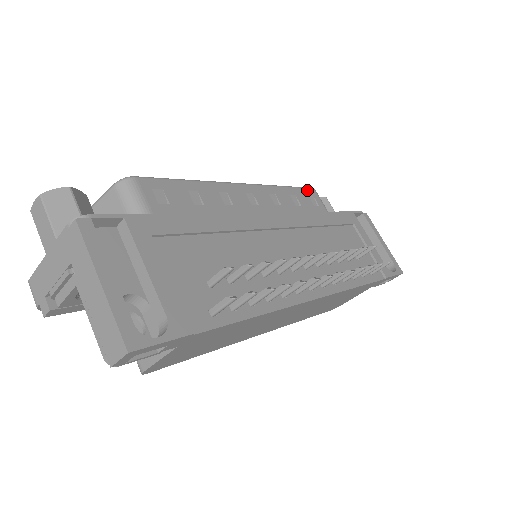
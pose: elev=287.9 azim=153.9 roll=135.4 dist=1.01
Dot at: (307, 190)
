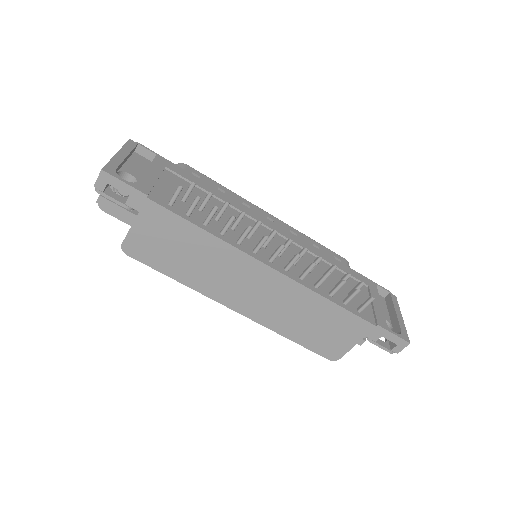
Dot at: (337, 255)
